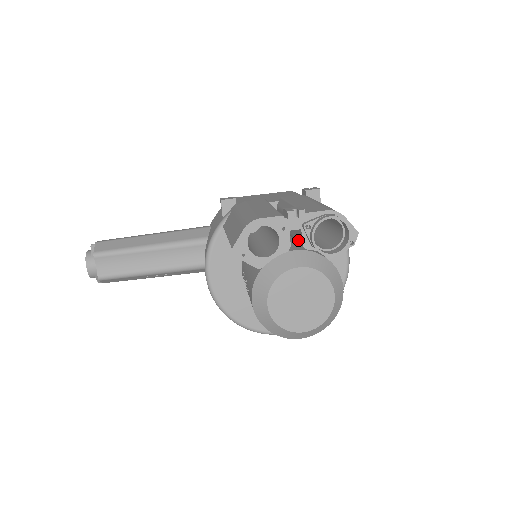
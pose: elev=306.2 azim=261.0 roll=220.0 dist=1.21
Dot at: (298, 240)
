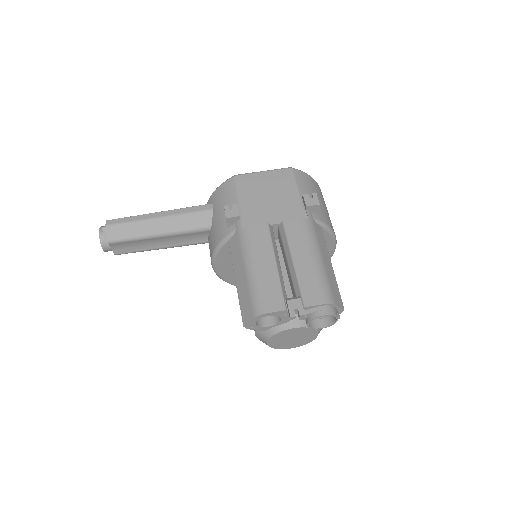
Dot at: occluded
